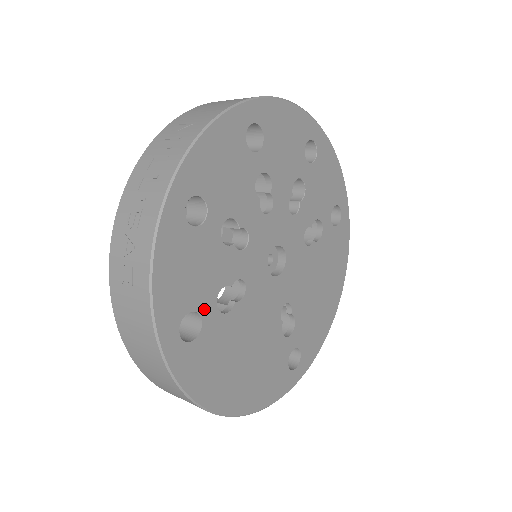
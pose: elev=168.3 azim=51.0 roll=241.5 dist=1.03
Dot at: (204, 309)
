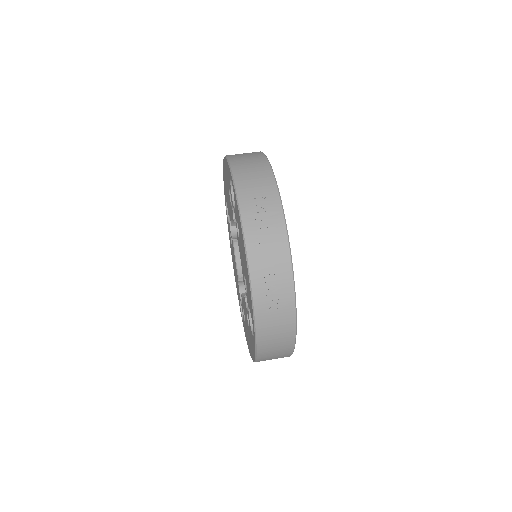
Dot at: occluded
